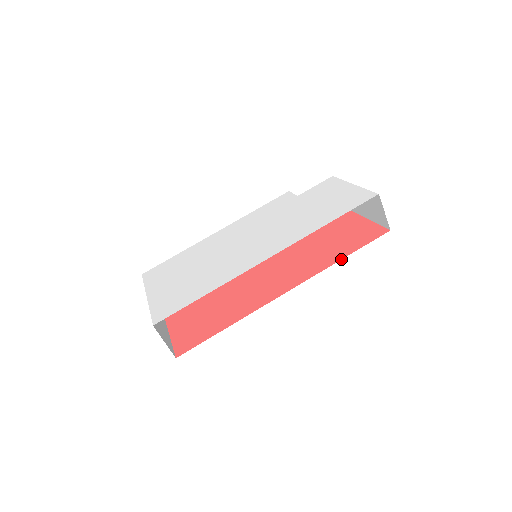
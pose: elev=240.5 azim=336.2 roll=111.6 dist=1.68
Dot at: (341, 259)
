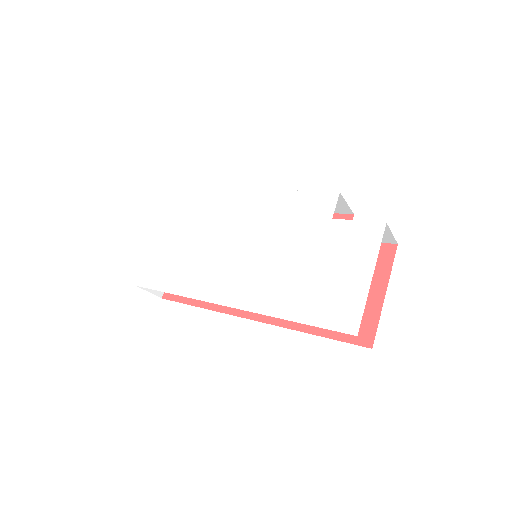
Dot at: (309, 333)
